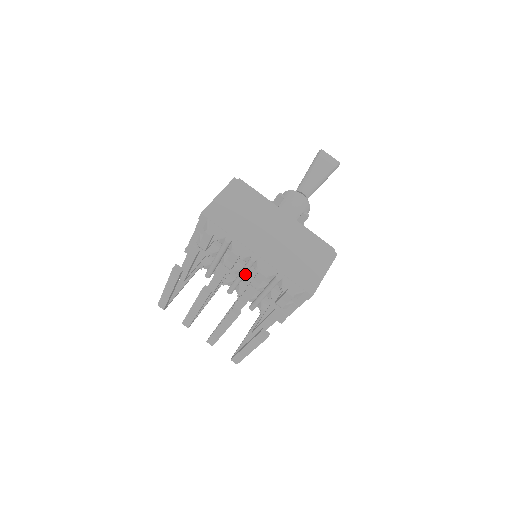
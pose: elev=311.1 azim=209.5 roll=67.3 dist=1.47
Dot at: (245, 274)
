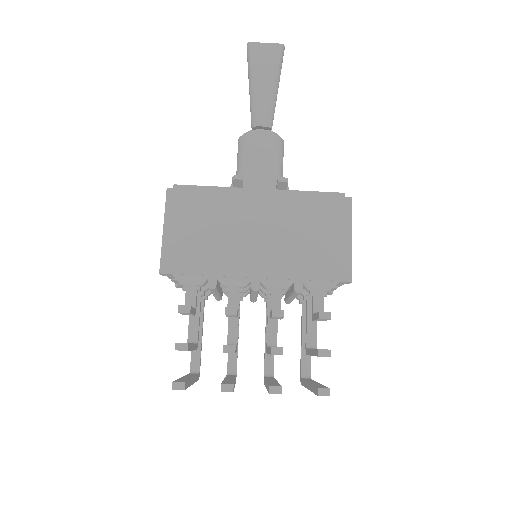
Dot at: (257, 294)
